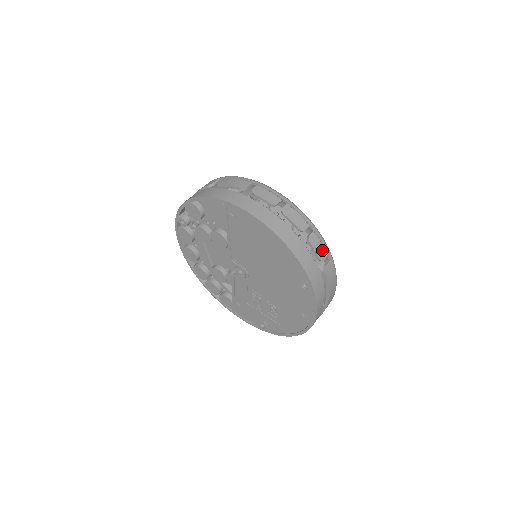
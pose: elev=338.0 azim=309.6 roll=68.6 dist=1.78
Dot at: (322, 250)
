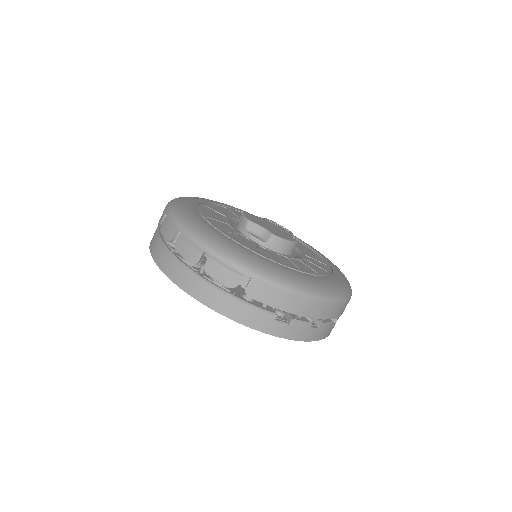
Dot at: (229, 275)
